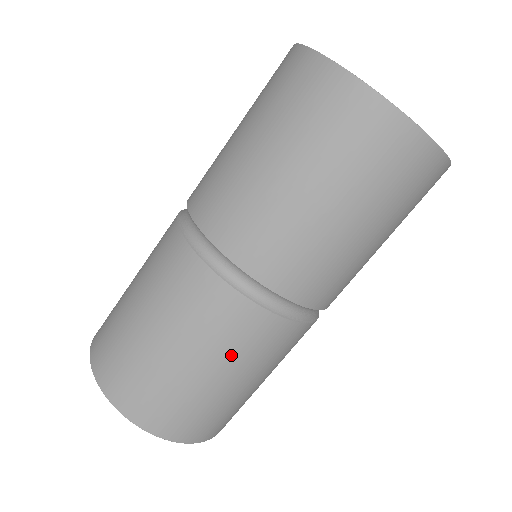
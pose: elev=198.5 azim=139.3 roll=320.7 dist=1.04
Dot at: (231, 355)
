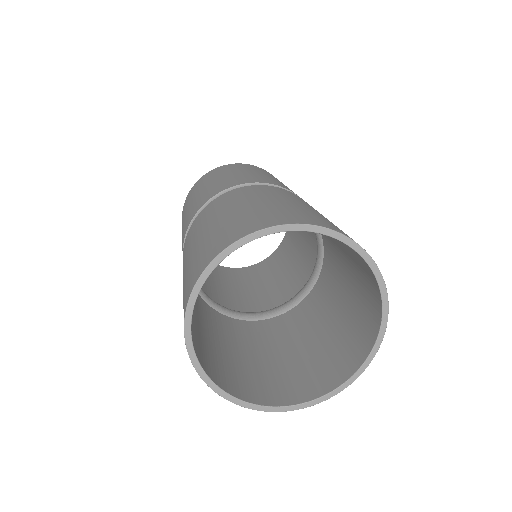
Dot at: occluded
